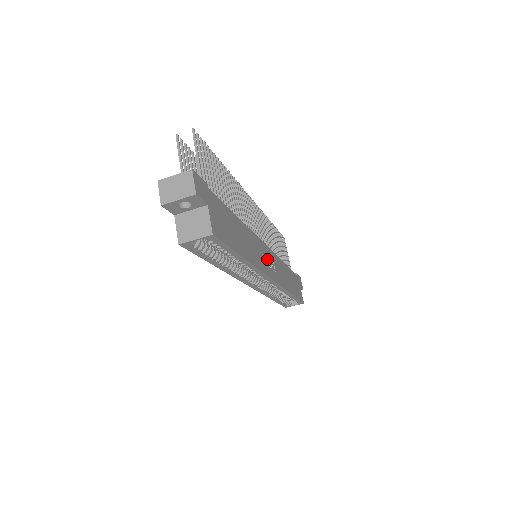
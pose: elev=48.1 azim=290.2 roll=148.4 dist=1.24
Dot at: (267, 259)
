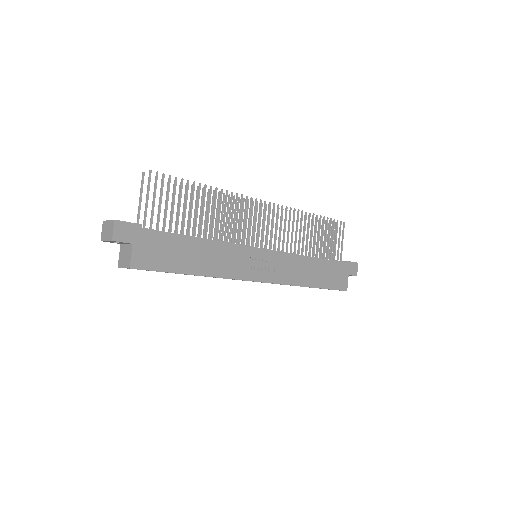
Dot at: (259, 263)
